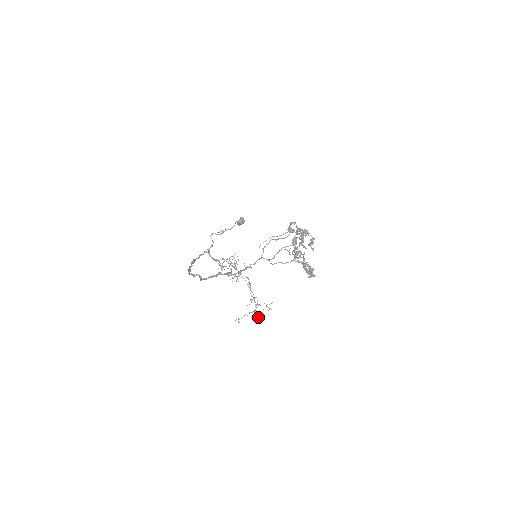
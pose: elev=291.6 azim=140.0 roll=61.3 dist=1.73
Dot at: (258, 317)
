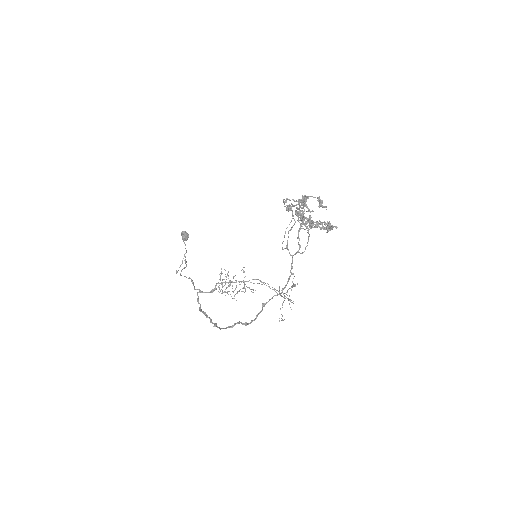
Dot at: occluded
